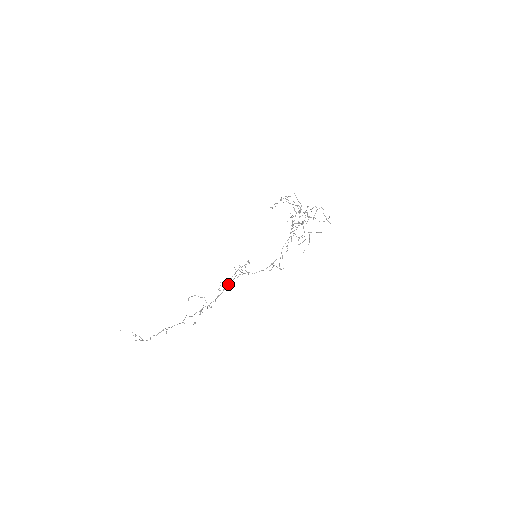
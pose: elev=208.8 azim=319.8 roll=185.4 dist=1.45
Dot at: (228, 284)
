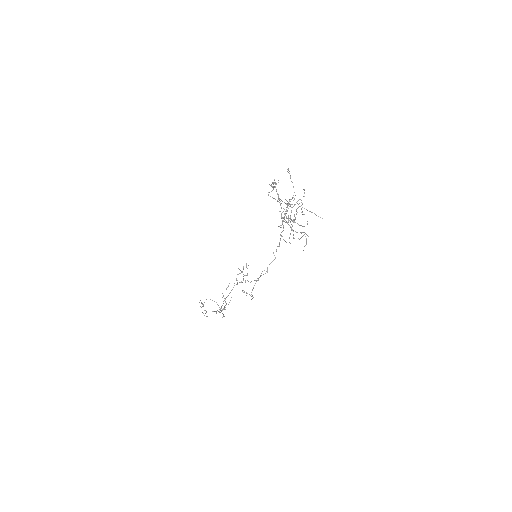
Dot at: occluded
